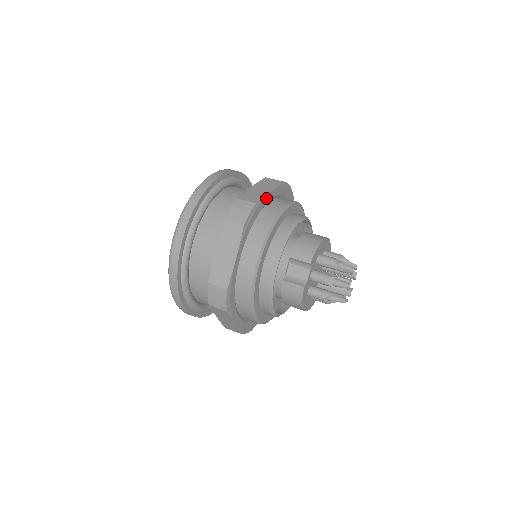
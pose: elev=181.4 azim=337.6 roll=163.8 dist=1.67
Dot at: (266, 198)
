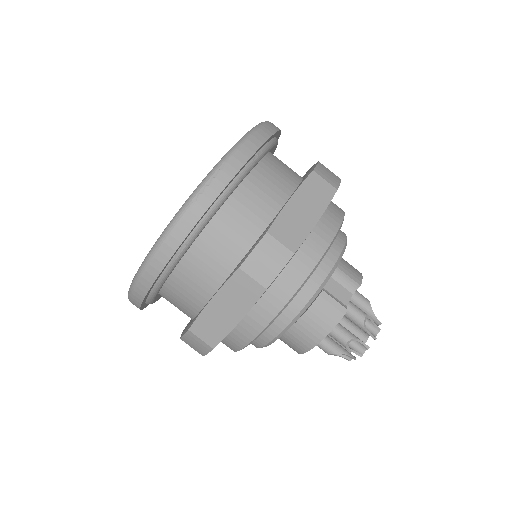
Dot at: occluded
